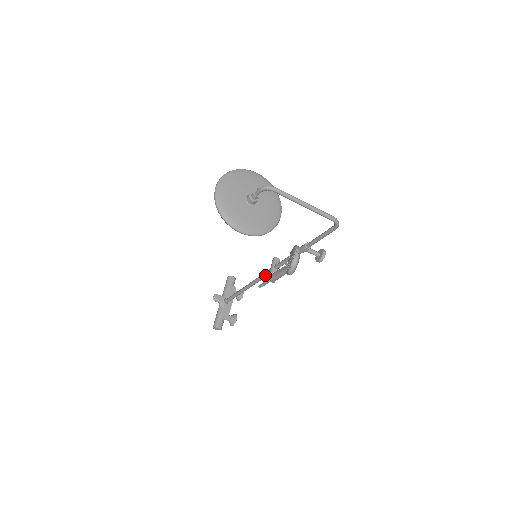
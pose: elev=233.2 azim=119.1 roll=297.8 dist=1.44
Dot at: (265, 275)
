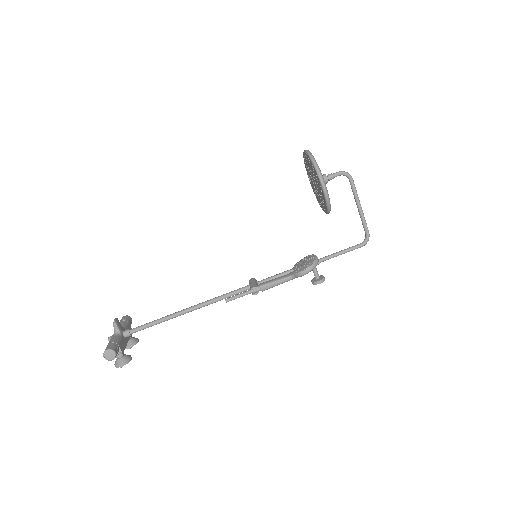
Dot at: (235, 292)
